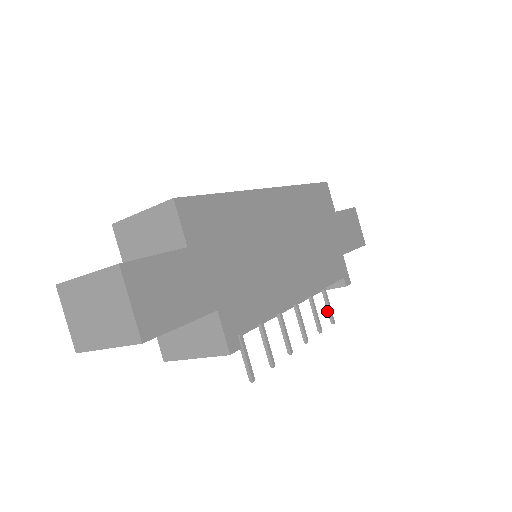
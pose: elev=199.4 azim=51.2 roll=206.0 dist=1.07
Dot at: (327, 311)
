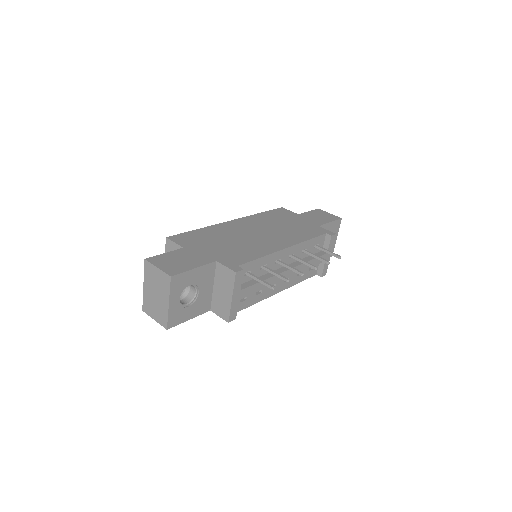
Dot at: occluded
